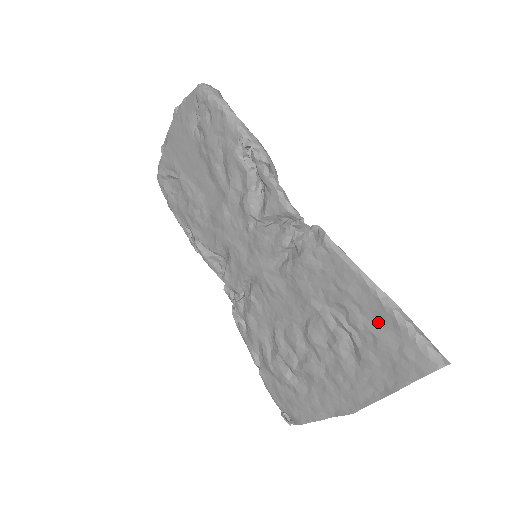
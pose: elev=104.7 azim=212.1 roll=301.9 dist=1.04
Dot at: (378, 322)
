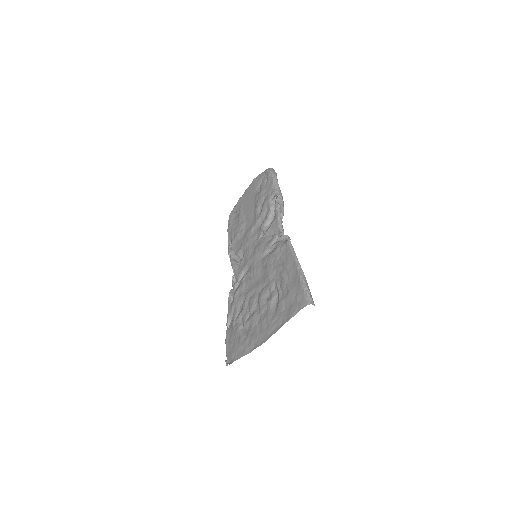
Dot at: (293, 283)
